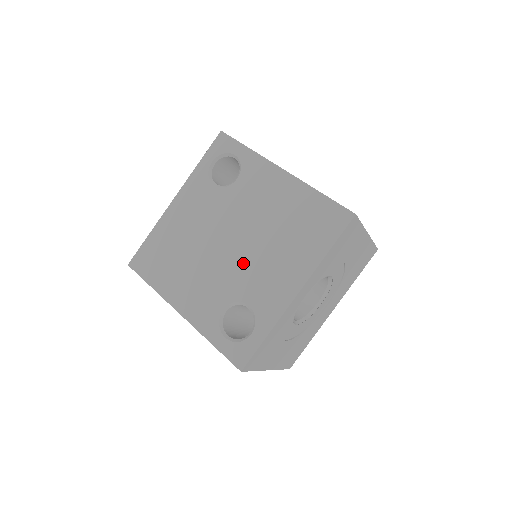
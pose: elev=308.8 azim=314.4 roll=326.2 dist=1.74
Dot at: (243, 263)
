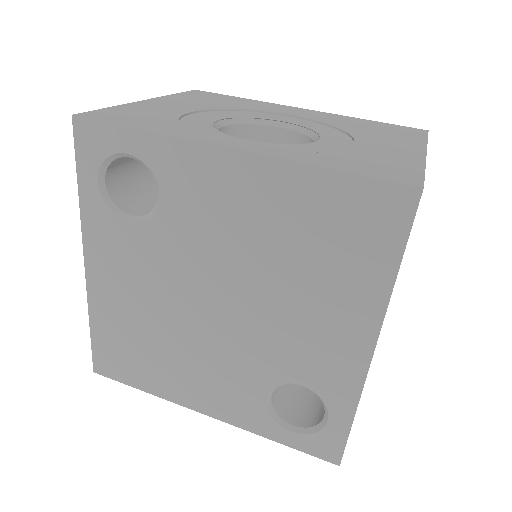
Dot at: (256, 330)
